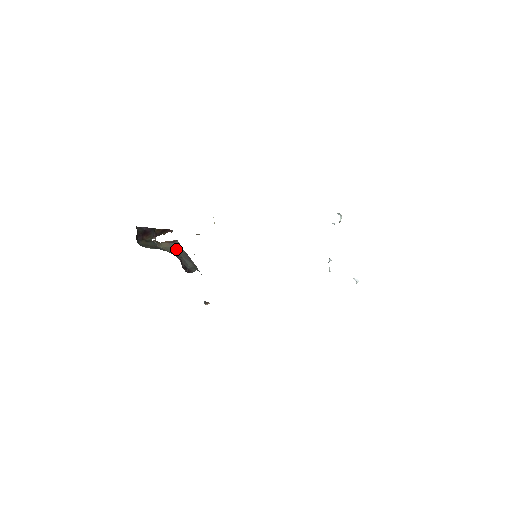
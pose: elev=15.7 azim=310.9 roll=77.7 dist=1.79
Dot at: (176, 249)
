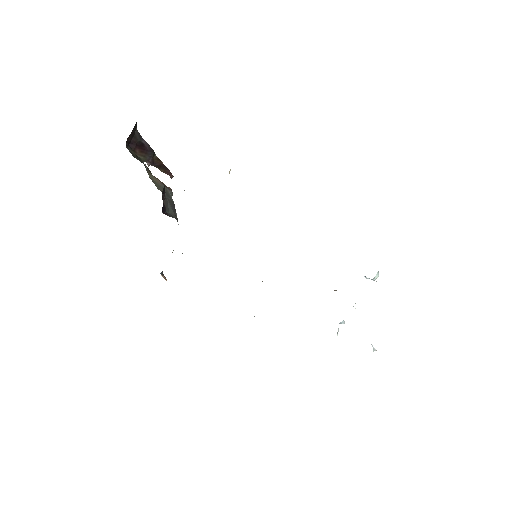
Dot at: (165, 191)
